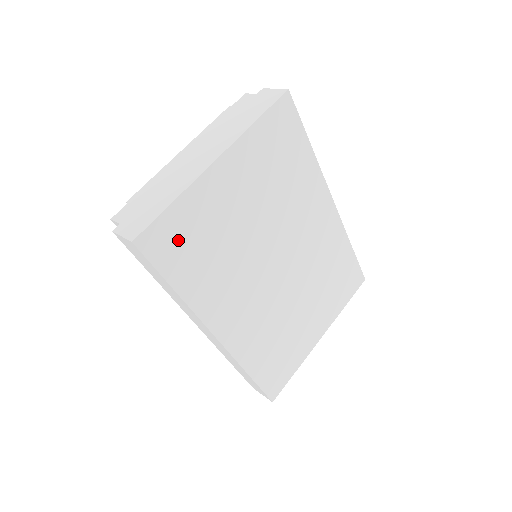
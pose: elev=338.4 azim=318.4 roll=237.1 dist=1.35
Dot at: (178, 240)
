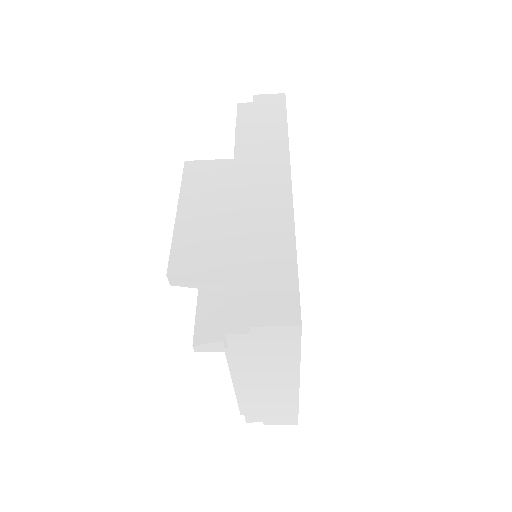
Dot at: occluded
